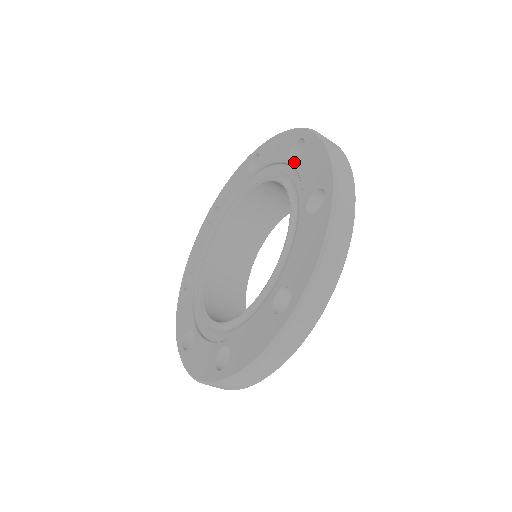
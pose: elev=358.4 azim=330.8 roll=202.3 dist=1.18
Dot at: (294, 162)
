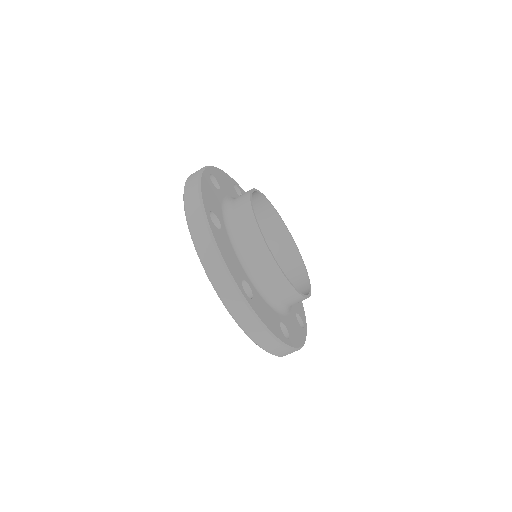
Dot at: occluded
